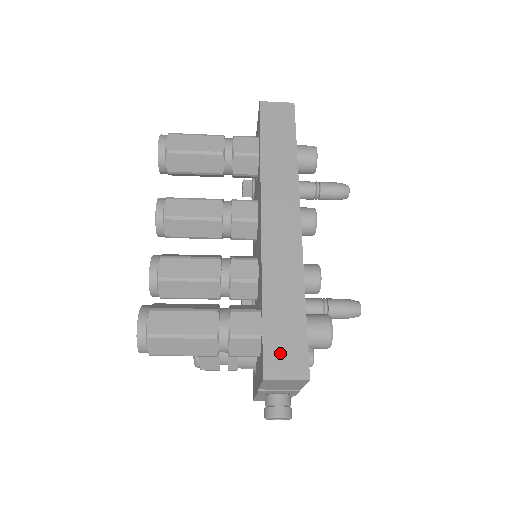
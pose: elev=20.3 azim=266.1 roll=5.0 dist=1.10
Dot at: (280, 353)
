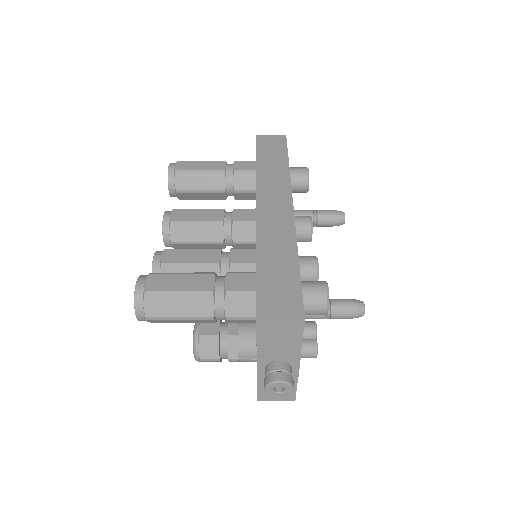
Dot at: (274, 298)
